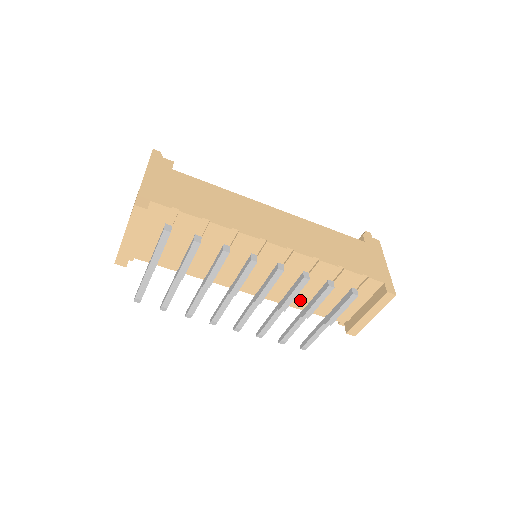
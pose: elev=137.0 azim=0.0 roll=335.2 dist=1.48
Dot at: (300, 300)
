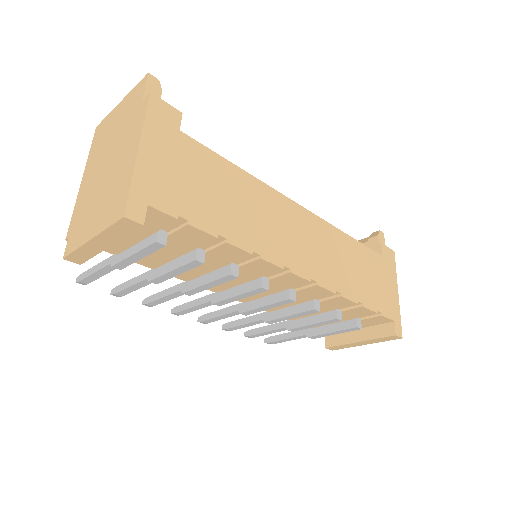
Dot at: occluded
